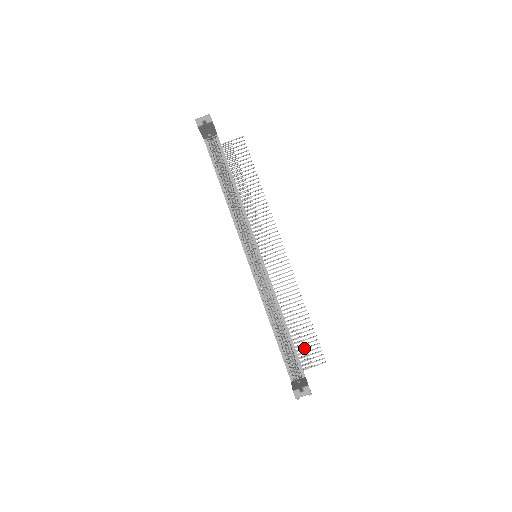
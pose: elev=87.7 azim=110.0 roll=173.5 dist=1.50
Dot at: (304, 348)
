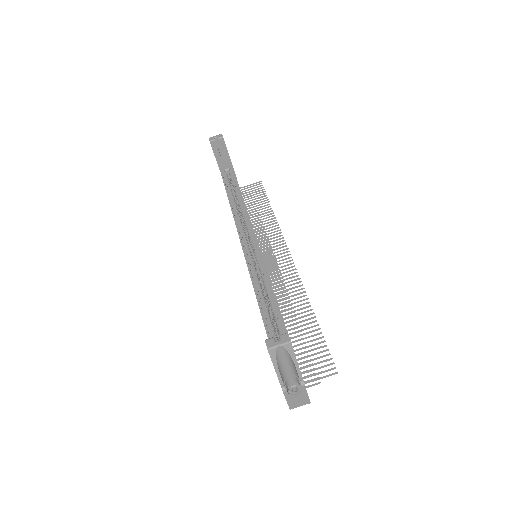
Dot at: occluded
